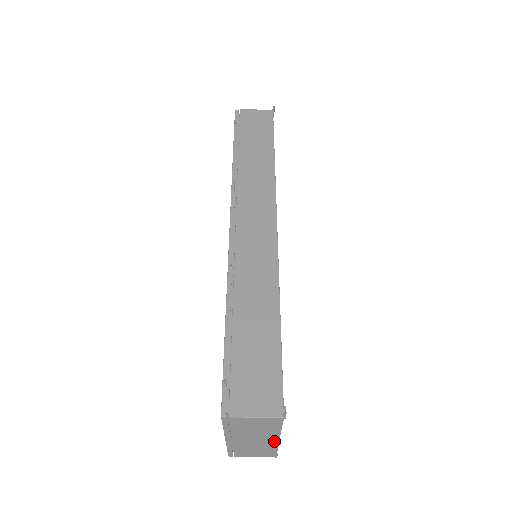
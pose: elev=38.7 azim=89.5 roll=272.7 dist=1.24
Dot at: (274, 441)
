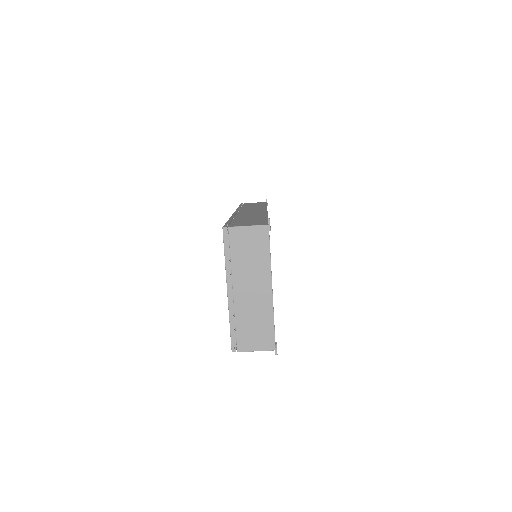
Dot at: (268, 293)
